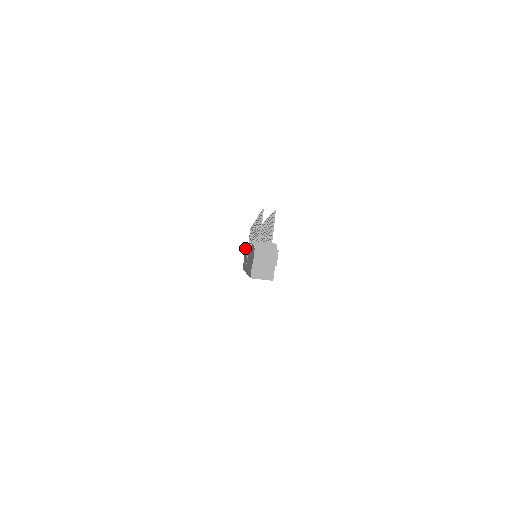
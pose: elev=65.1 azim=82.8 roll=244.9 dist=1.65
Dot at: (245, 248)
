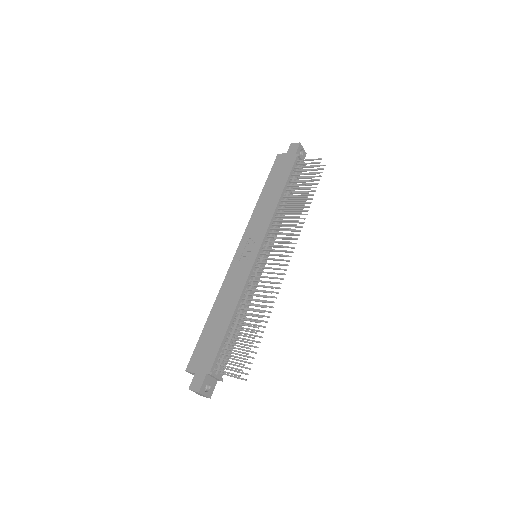
Dot at: (298, 155)
